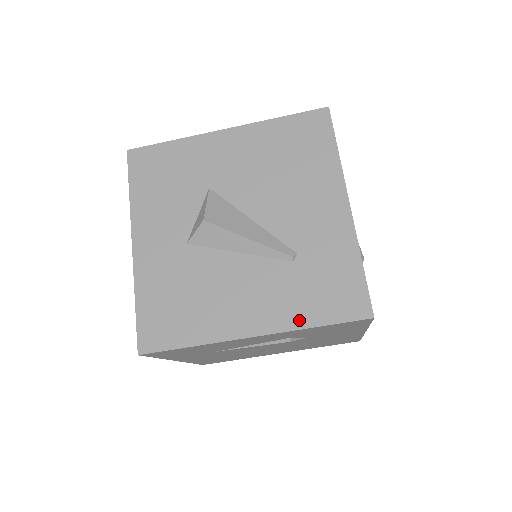
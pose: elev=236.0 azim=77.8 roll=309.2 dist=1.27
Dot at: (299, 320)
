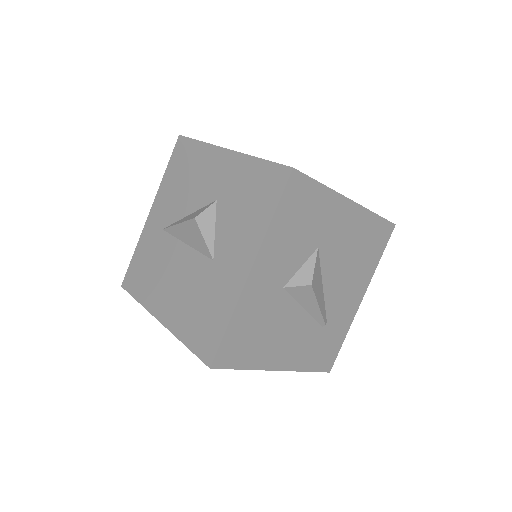
Dot at: (304, 366)
